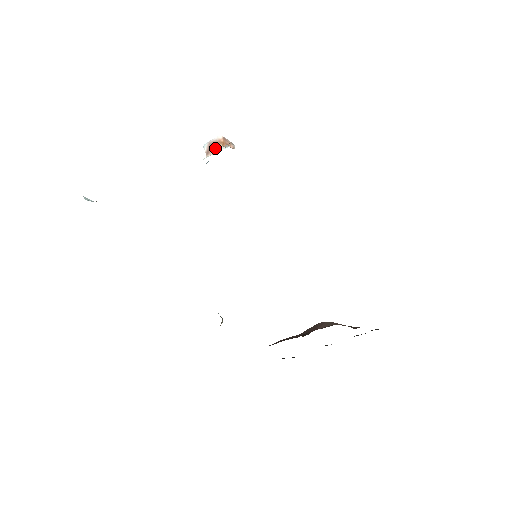
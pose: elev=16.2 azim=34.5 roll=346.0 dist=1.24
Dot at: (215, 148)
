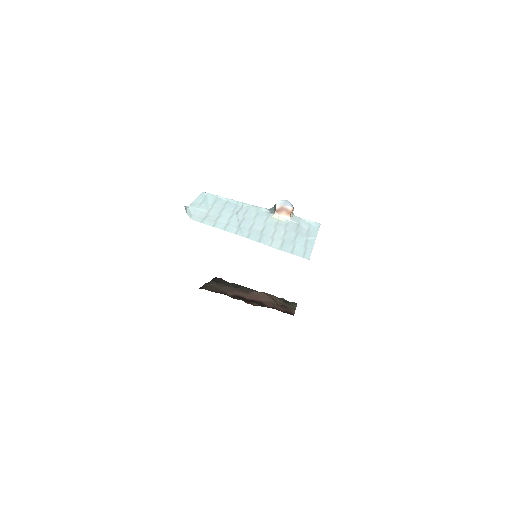
Dot at: (284, 214)
